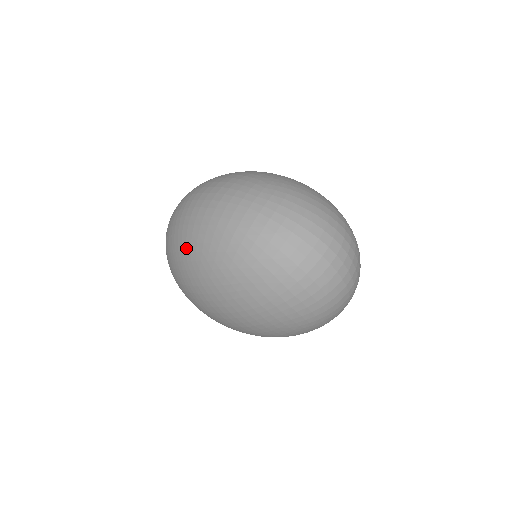
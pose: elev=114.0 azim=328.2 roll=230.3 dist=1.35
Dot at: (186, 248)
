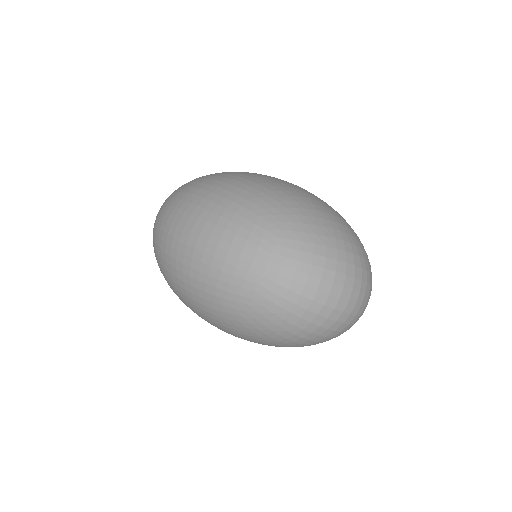
Dot at: (192, 297)
